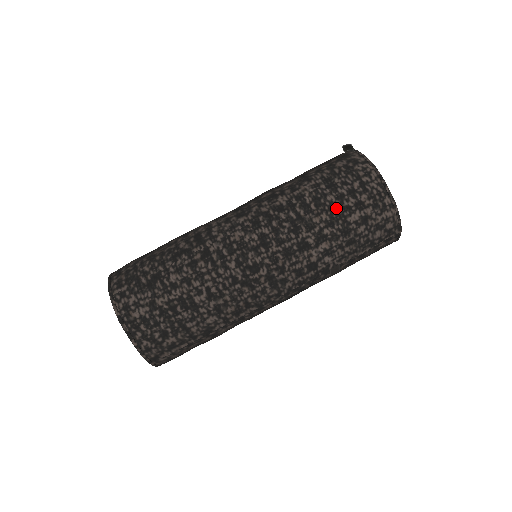
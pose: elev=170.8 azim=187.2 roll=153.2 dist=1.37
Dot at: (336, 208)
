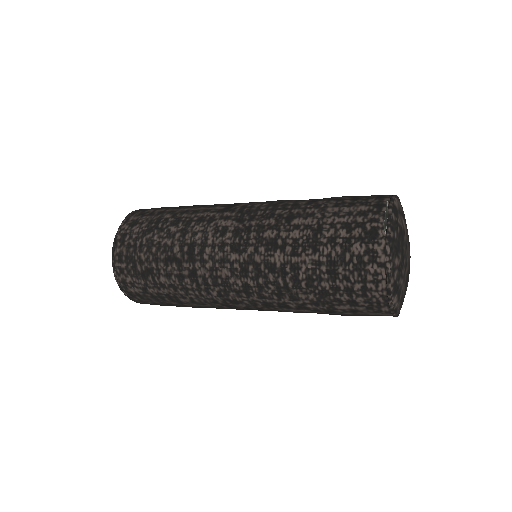
Dot at: (326, 296)
